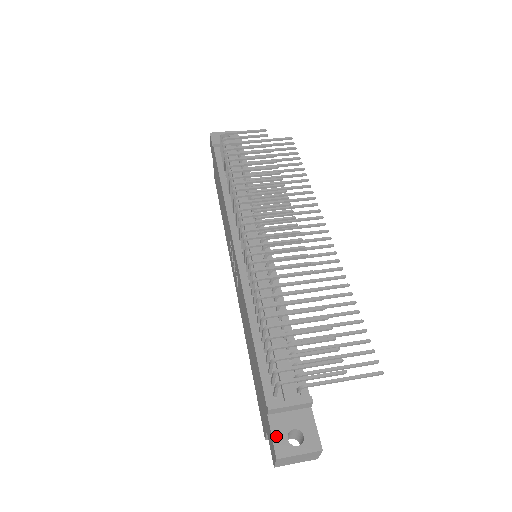
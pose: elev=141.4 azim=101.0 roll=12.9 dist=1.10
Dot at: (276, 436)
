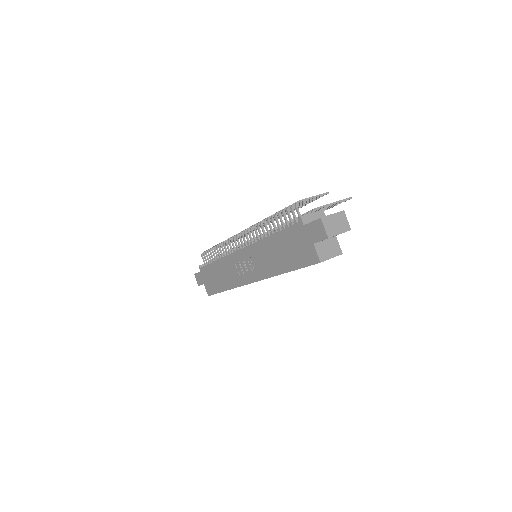
Dot at: (314, 221)
